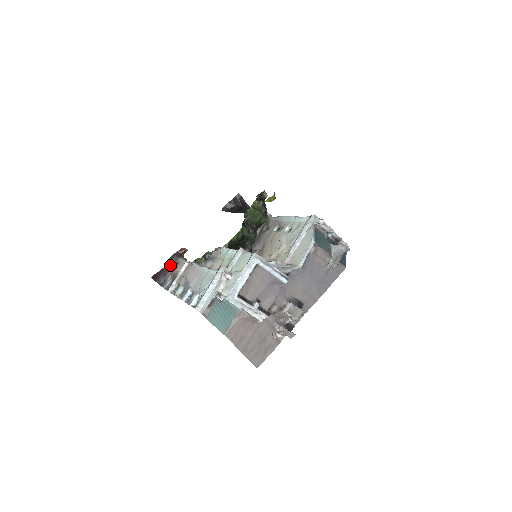
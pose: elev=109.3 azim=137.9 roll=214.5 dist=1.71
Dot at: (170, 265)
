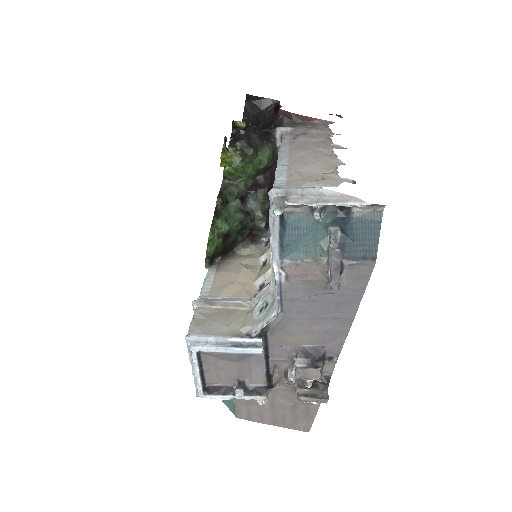
Dot at: occluded
